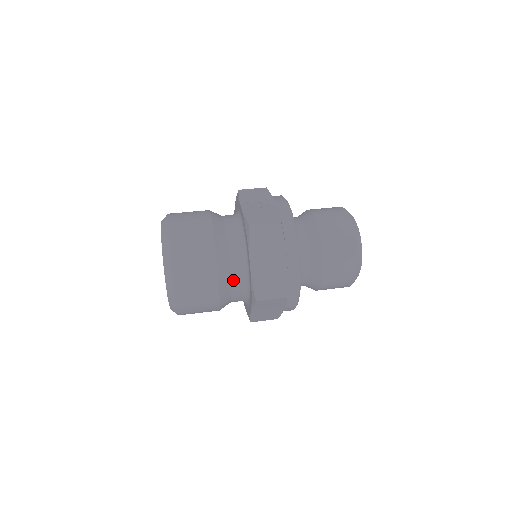
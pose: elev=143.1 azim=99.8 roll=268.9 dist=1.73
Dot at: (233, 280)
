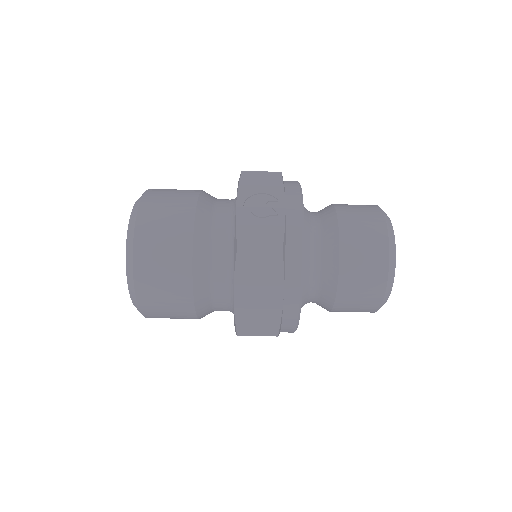
Dot at: (215, 299)
